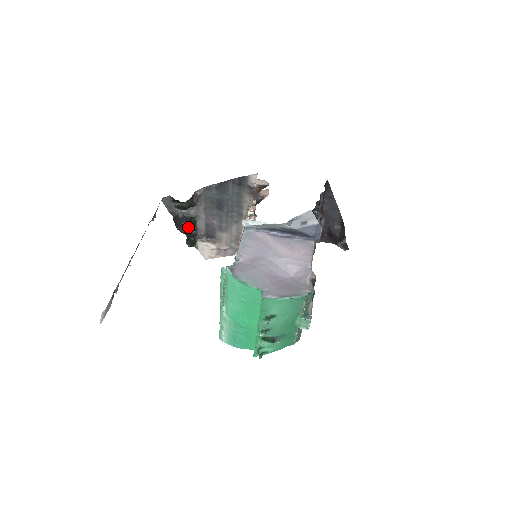
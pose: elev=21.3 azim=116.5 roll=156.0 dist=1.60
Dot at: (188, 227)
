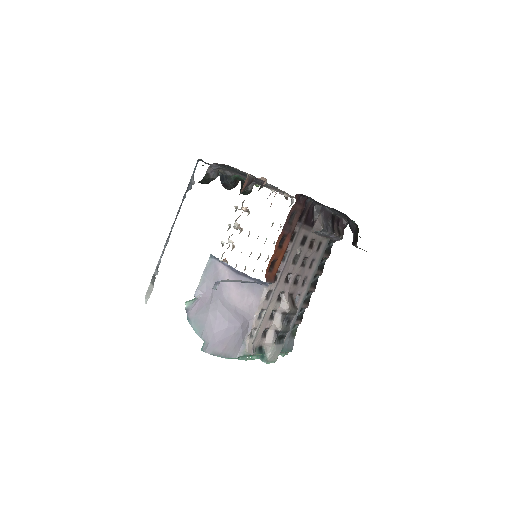
Dot at: (229, 186)
